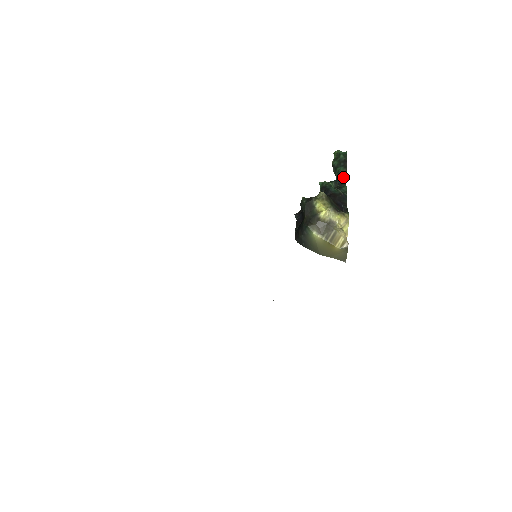
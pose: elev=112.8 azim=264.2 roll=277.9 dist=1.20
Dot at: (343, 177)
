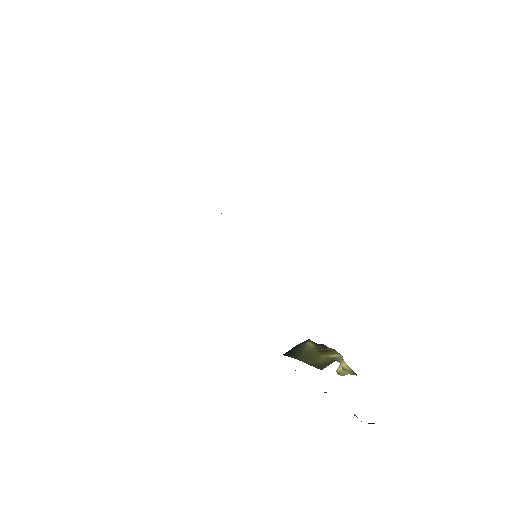
Dot at: (372, 423)
